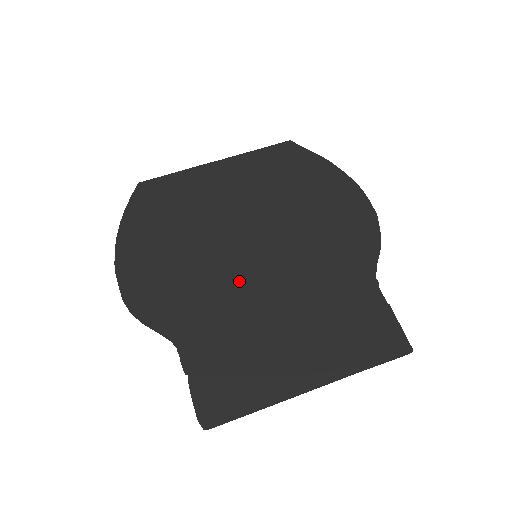
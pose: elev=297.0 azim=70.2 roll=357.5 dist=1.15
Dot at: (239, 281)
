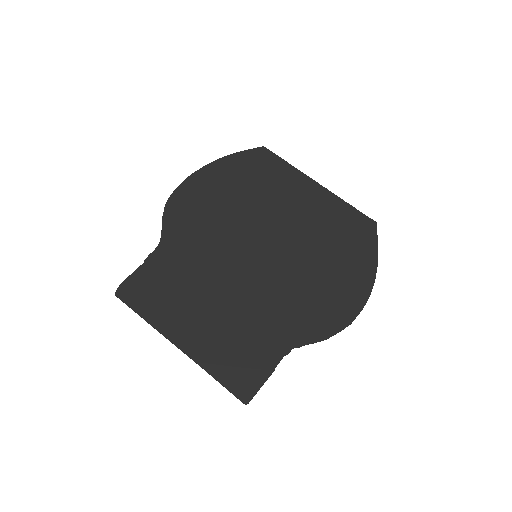
Dot at: (229, 256)
